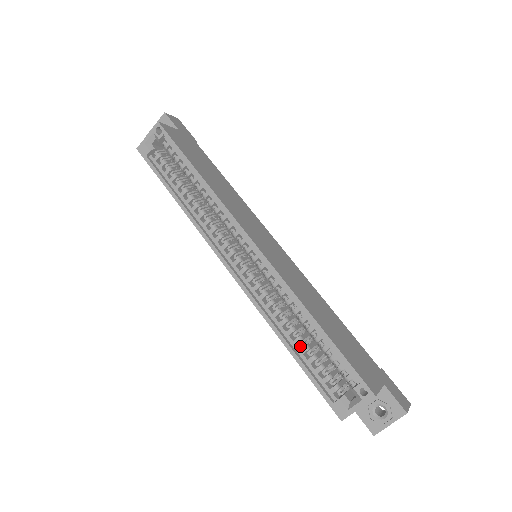
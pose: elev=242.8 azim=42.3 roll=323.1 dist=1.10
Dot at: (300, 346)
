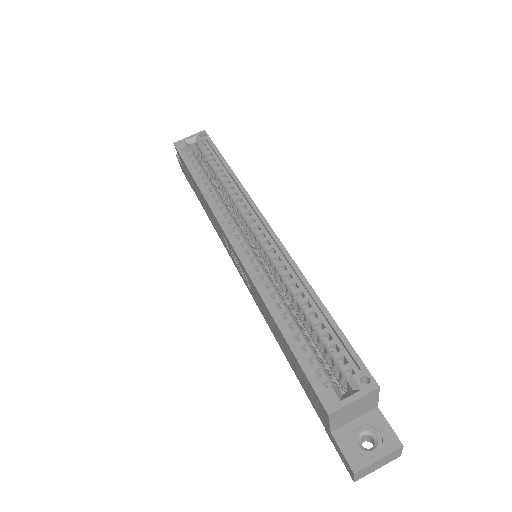
Dot at: (290, 331)
